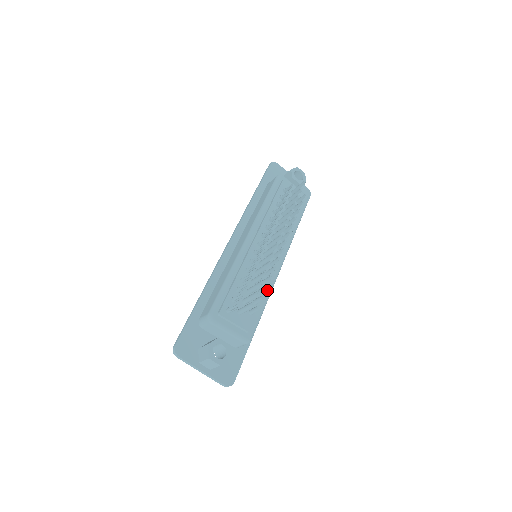
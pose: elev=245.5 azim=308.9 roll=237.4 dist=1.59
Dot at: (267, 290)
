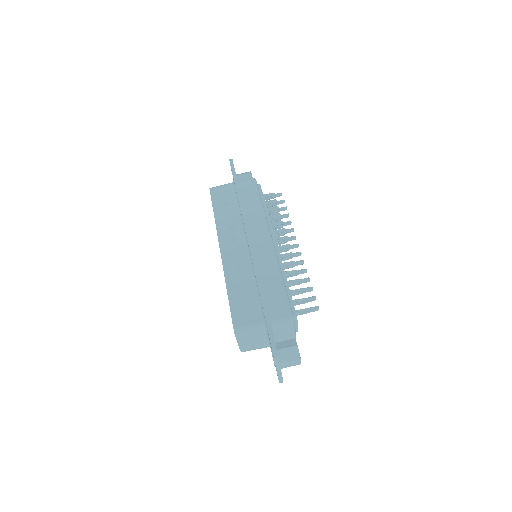
Dot at: occluded
